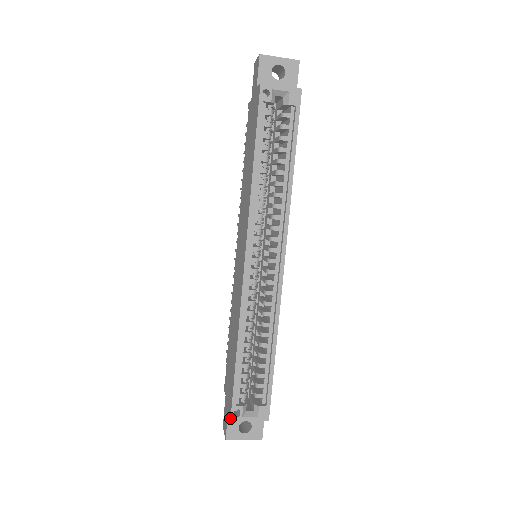
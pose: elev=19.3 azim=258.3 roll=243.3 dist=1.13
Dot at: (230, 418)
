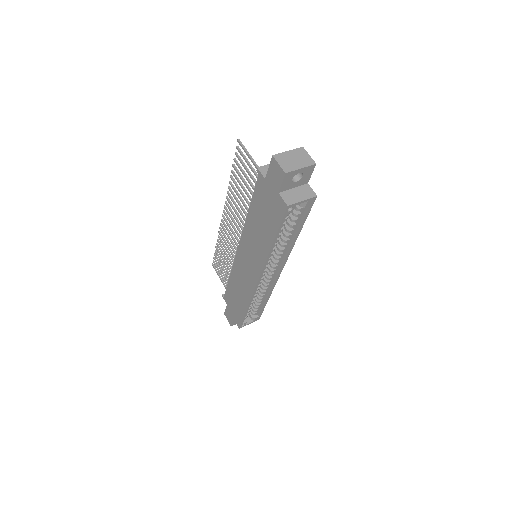
Dot at: (239, 328)
